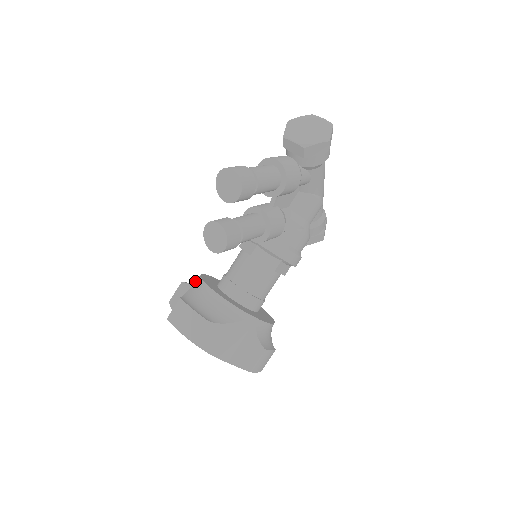
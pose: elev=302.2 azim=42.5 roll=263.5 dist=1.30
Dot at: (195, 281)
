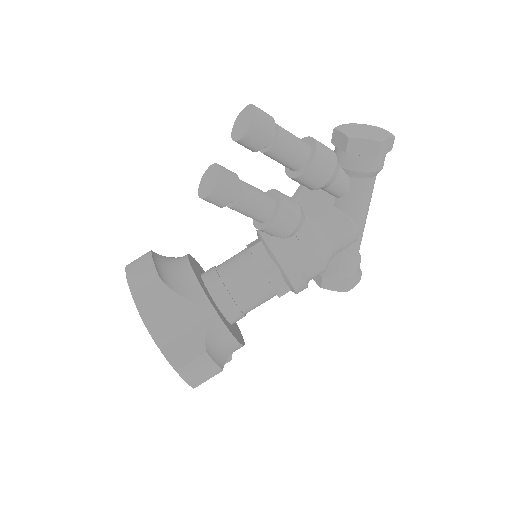
Dot at: occluded
